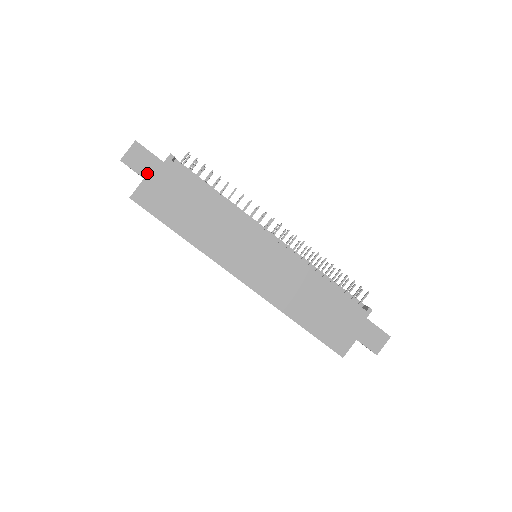
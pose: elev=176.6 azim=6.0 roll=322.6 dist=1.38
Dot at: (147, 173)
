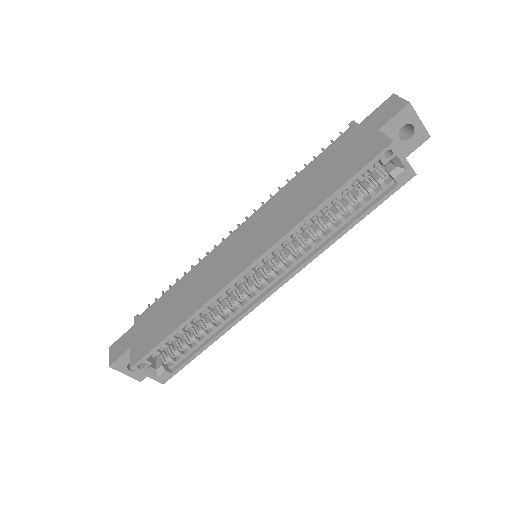
Dot at: (129, 344)
